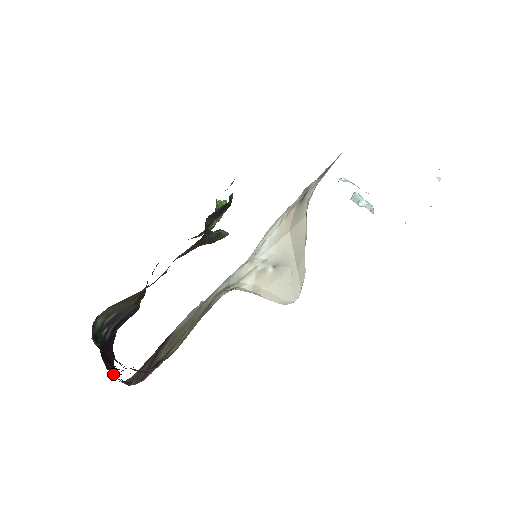
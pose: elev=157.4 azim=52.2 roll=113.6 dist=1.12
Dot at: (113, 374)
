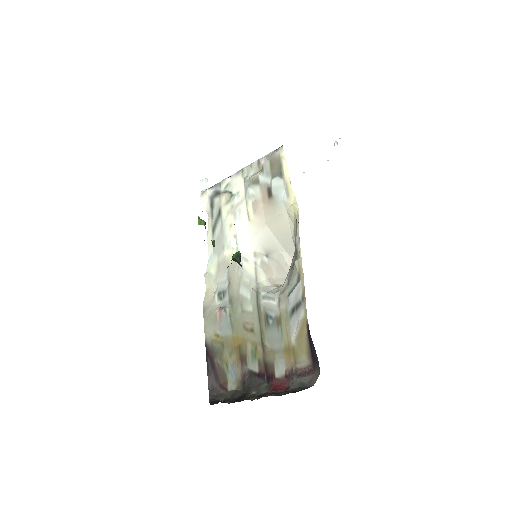
Dot at: occluded
